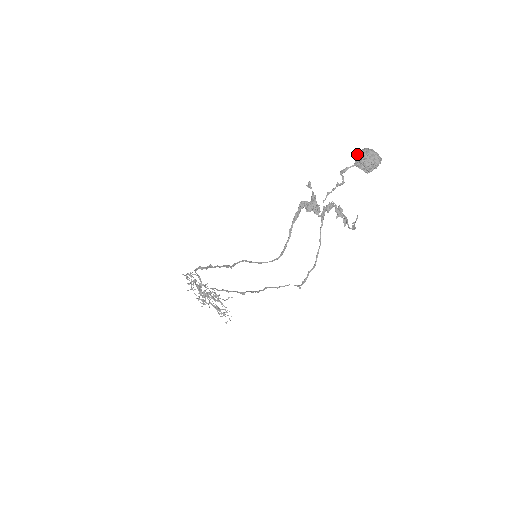
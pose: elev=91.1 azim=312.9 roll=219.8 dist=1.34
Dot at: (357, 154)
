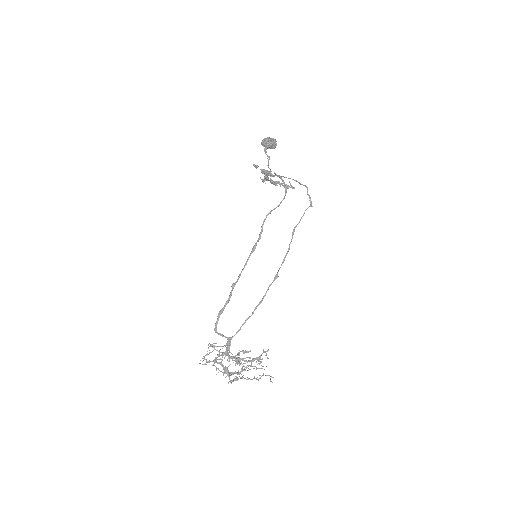
Dot at: (262, 143)
